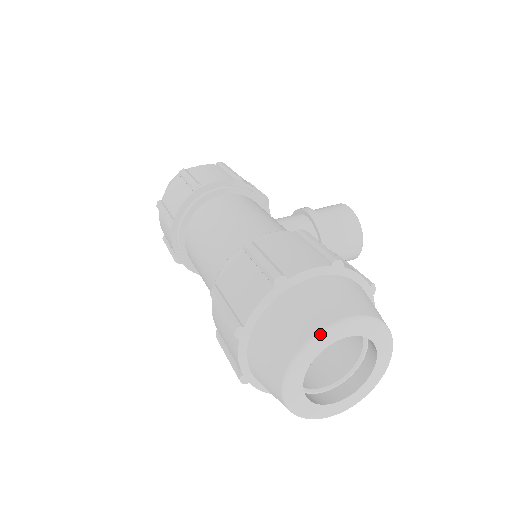
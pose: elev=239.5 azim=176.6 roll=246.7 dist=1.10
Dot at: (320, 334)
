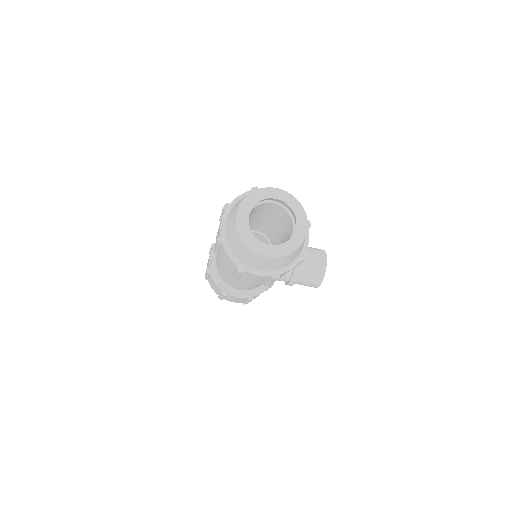
Dot at: (264, 188)
